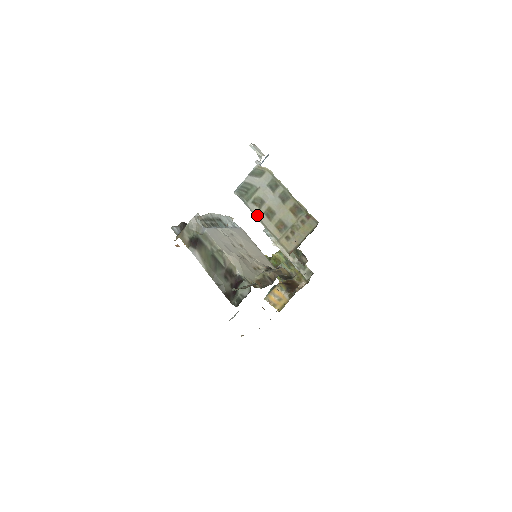
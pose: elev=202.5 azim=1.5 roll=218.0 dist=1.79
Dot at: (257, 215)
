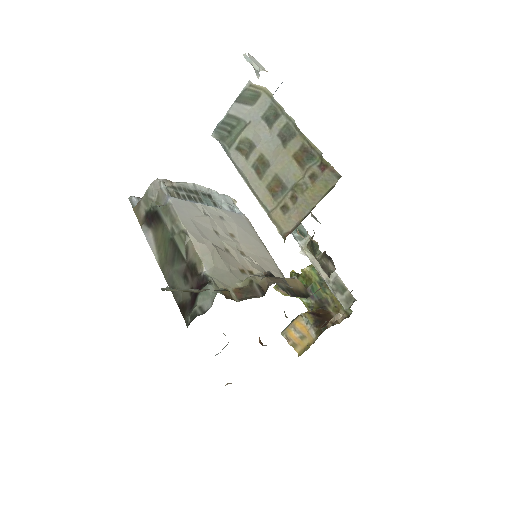
Dot at: (241, 170)
